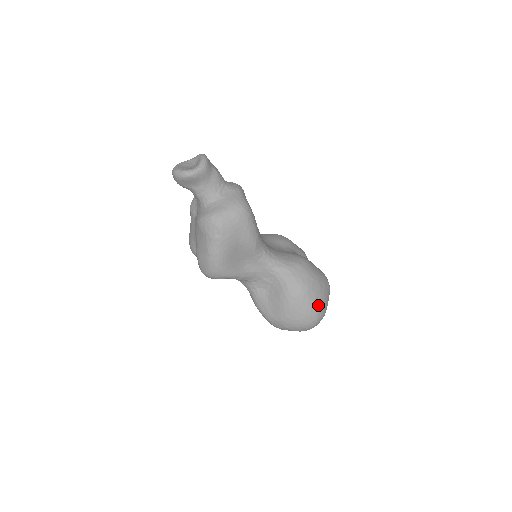
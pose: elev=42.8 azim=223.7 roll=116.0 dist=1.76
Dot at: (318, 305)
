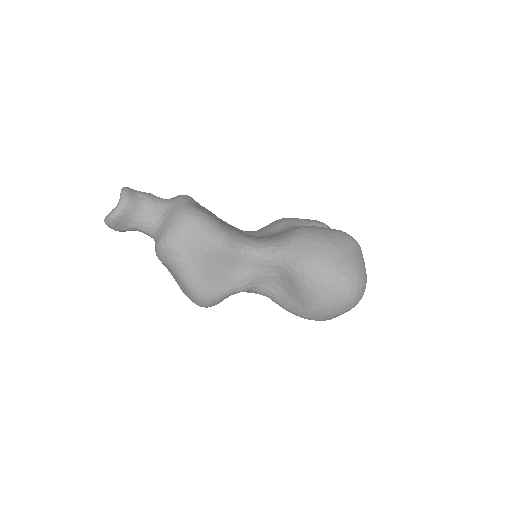
Dot at: (344, 269)
